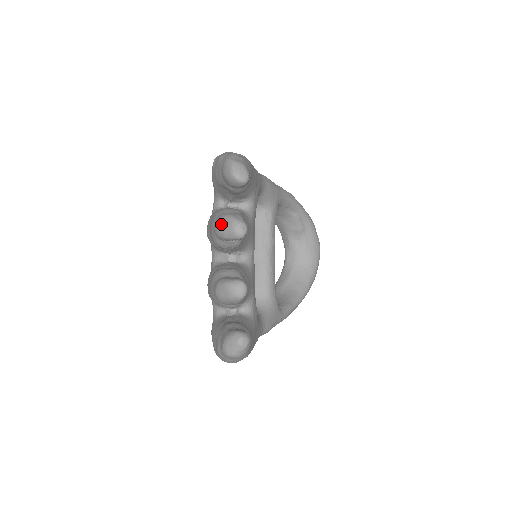
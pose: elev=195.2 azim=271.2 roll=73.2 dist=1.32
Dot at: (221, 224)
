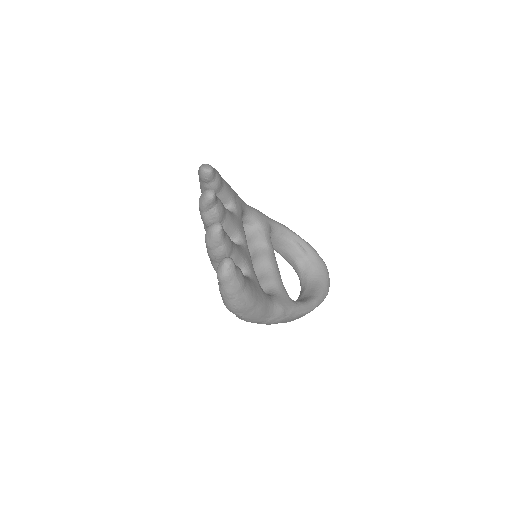
Dot at: (200, 198)
